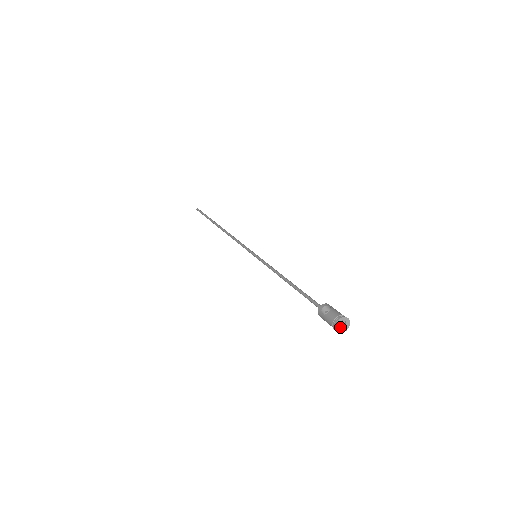
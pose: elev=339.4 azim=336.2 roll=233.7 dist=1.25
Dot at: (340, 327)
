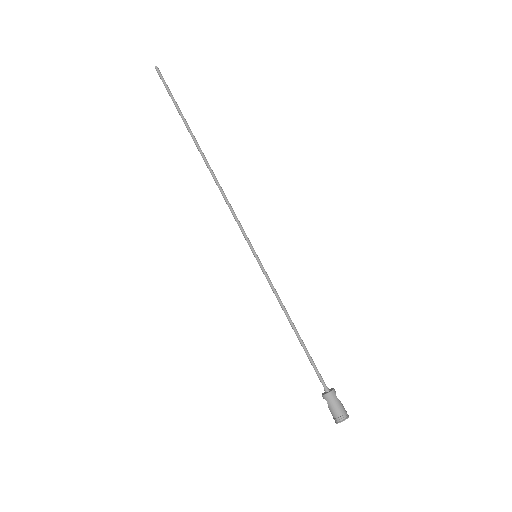
Dot at: occluded
